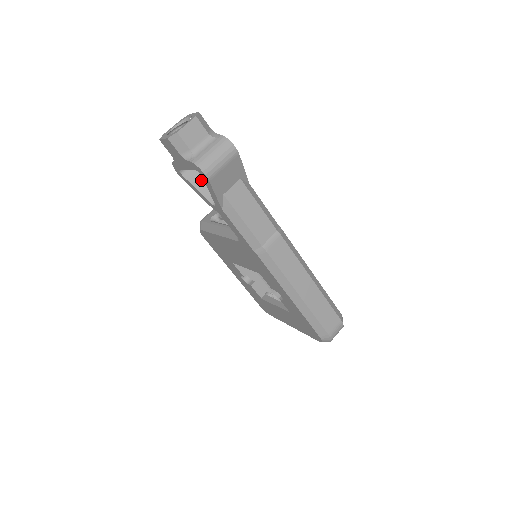
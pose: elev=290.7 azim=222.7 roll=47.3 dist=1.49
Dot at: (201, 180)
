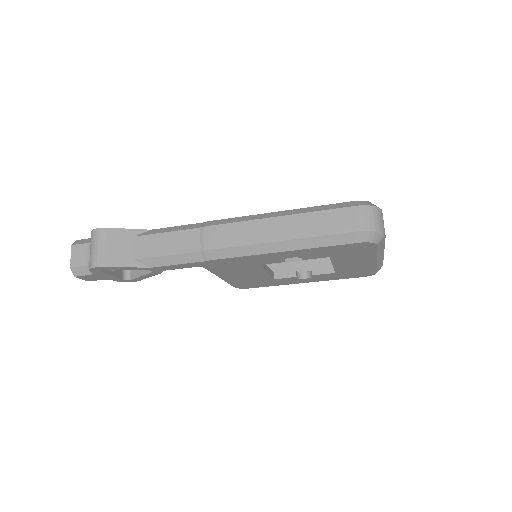
Dot at: occluded
